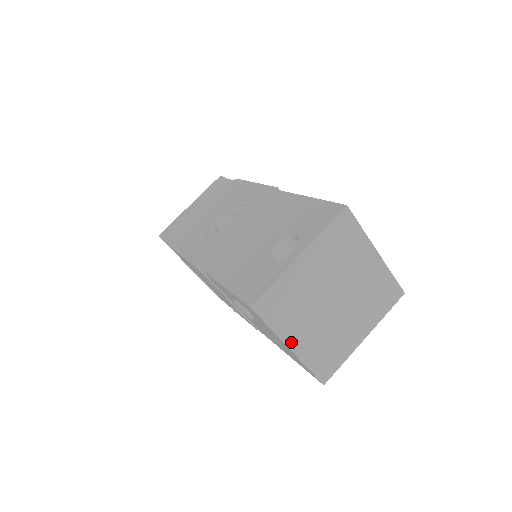
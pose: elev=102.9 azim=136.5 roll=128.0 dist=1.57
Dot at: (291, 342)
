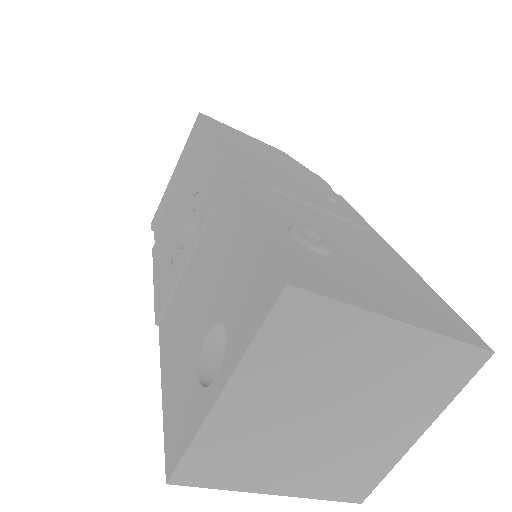
Dot at: (271, 488)
